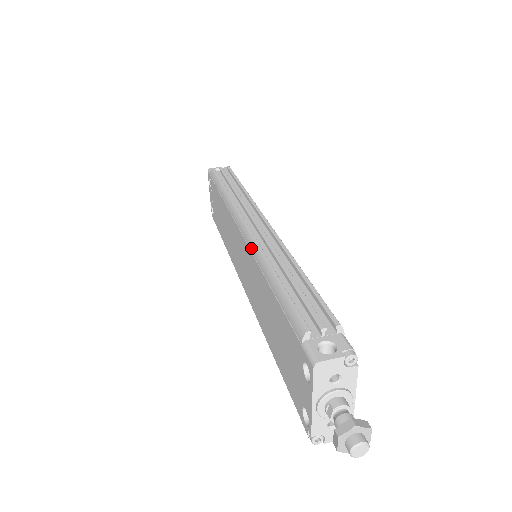
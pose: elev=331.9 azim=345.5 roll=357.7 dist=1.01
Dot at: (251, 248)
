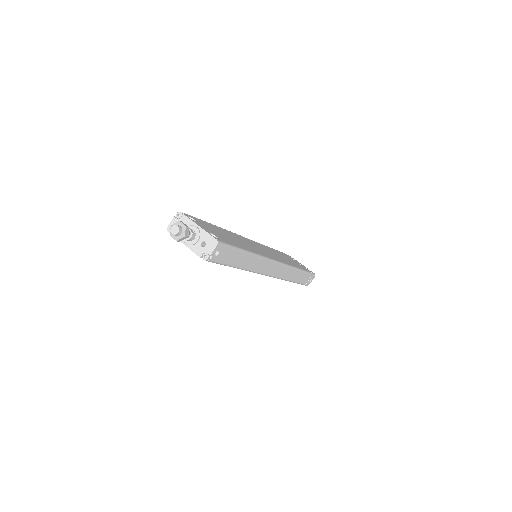
Dot at: occluded
